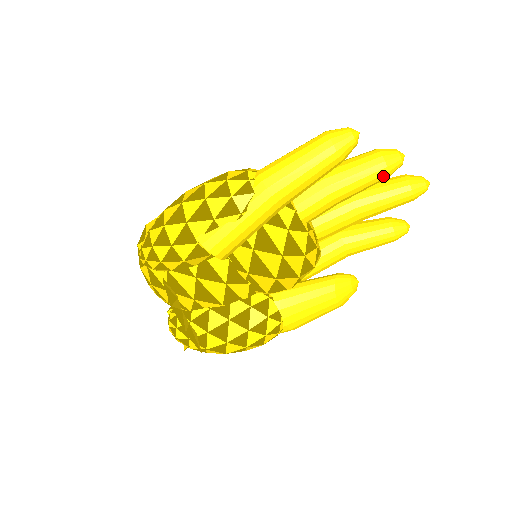
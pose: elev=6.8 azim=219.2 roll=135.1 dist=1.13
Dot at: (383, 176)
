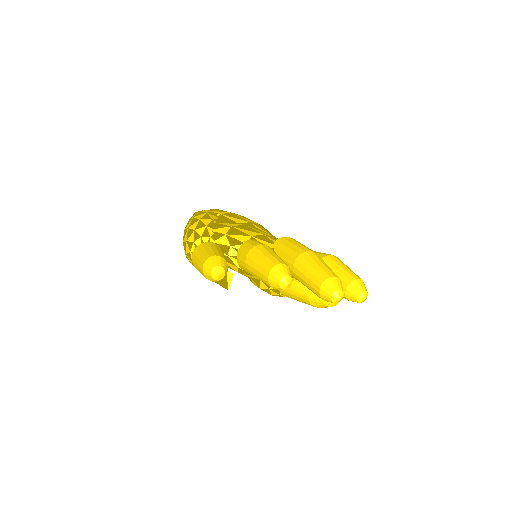
Dot at: occluded
